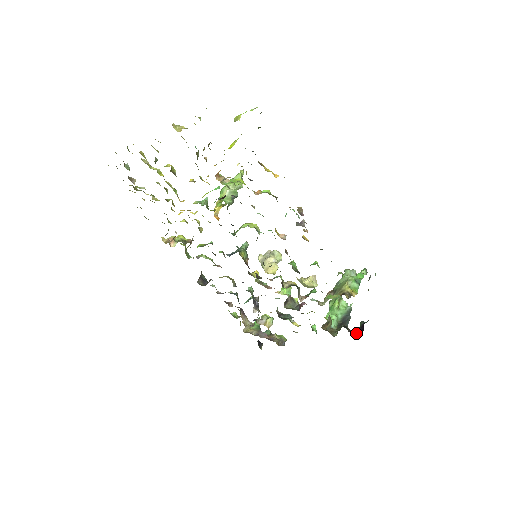
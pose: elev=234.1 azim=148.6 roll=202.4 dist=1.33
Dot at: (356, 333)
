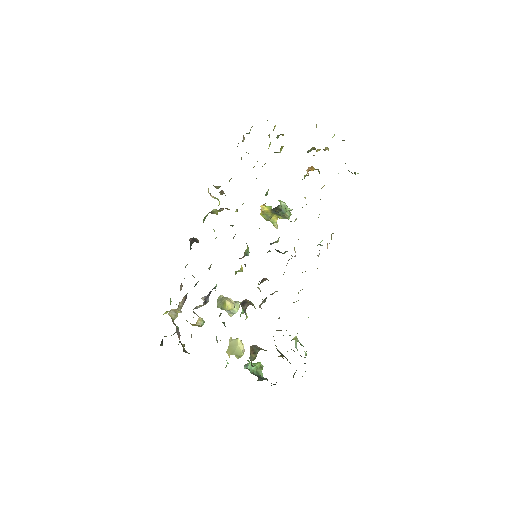
Dot at: occluded
